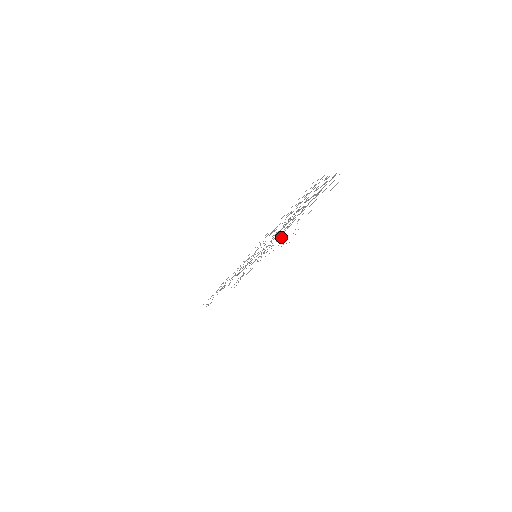
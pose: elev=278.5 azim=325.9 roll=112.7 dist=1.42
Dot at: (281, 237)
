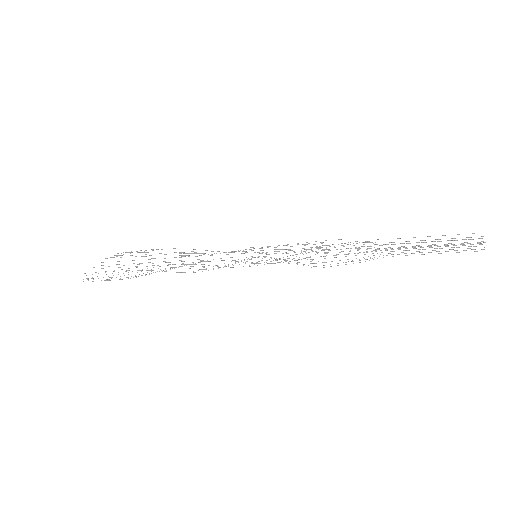
Dot at: occluded
